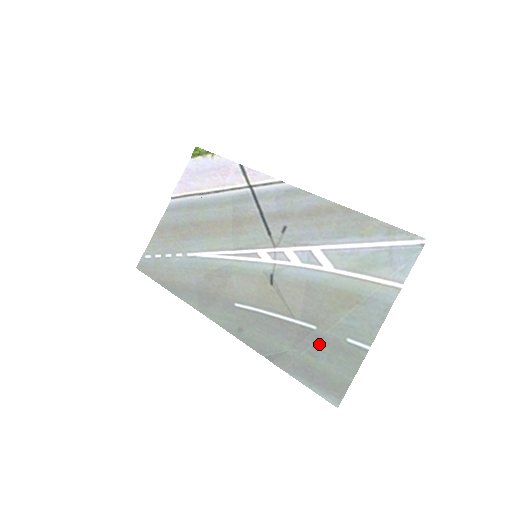
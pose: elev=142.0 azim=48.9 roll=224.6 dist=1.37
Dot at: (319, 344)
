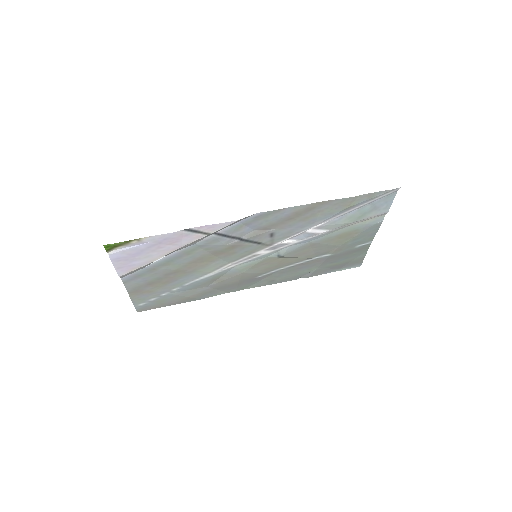
Dot at: (337, 258)
